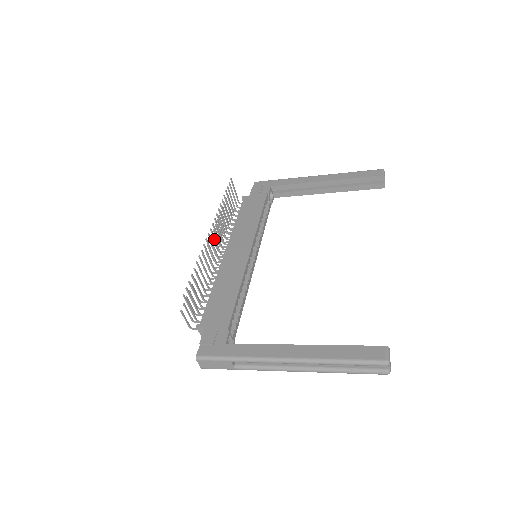
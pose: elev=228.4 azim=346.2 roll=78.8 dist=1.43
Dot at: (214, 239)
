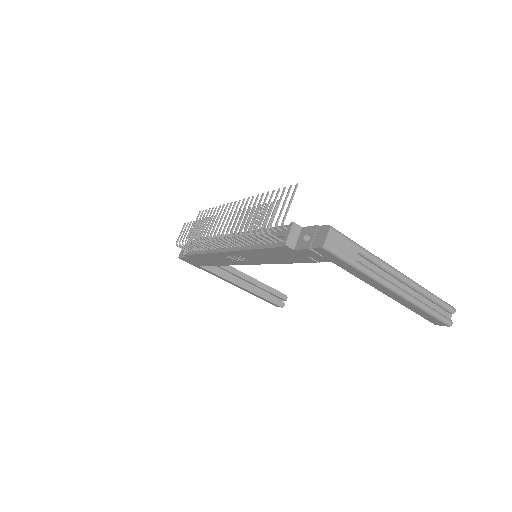
Dot at: occluded
